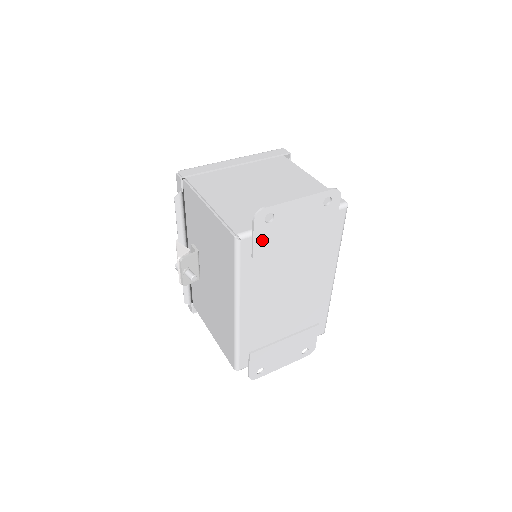
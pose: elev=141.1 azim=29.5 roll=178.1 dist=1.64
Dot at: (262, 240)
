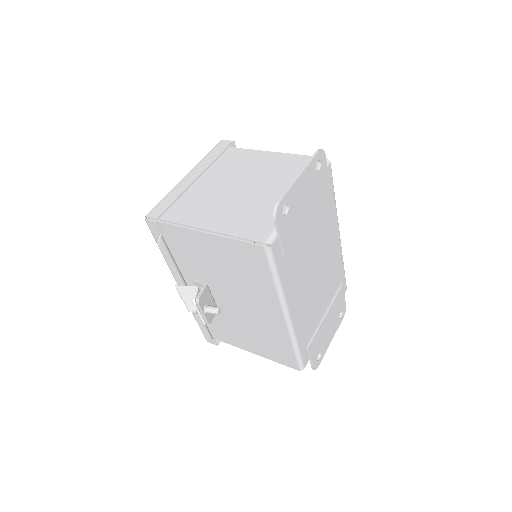
Dot at: (286, 235)
